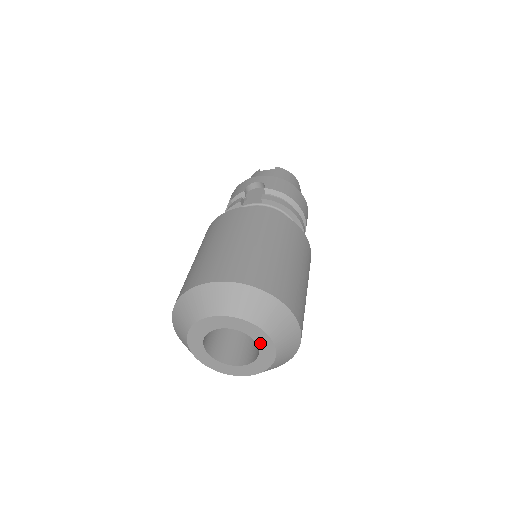
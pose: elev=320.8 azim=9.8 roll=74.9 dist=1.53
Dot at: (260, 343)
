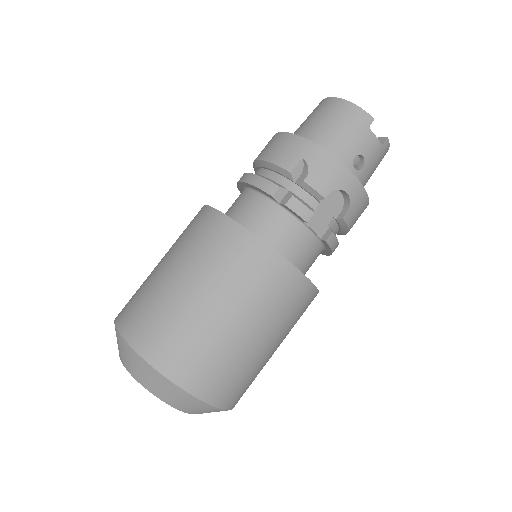
Dot at: occluded
